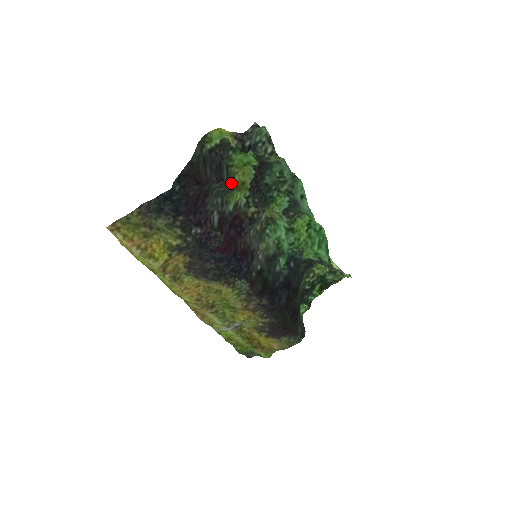
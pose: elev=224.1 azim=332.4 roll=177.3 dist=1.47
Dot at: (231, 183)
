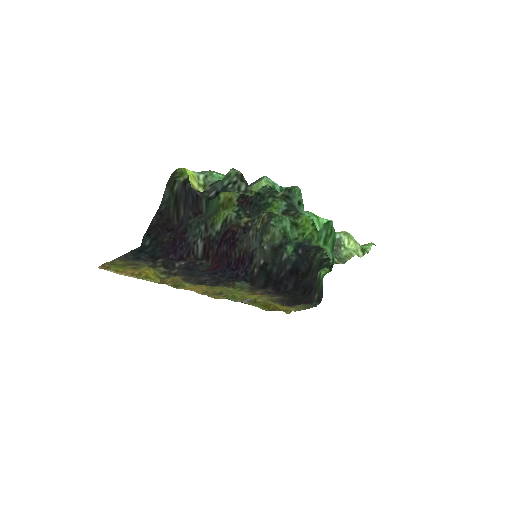
Dot at: (214, 207)
